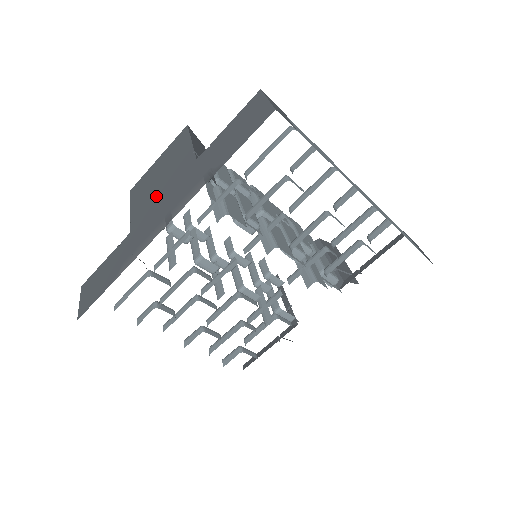
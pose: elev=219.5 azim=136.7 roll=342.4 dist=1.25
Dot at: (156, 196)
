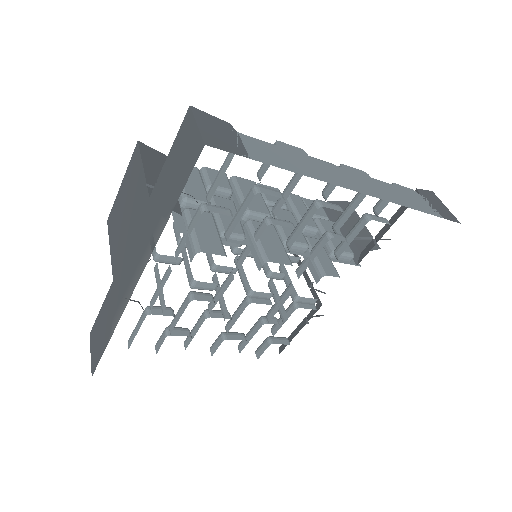
Dot at: (125, 238)
